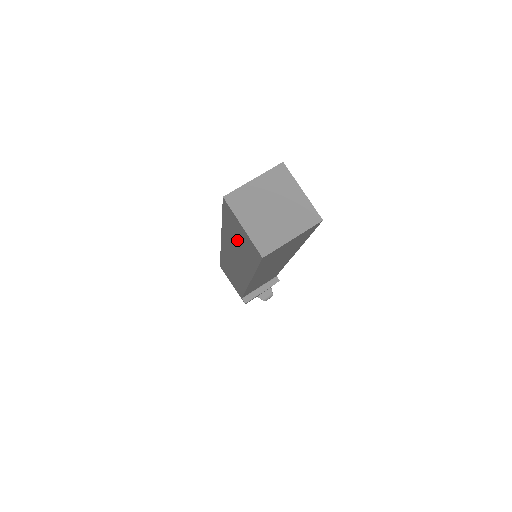
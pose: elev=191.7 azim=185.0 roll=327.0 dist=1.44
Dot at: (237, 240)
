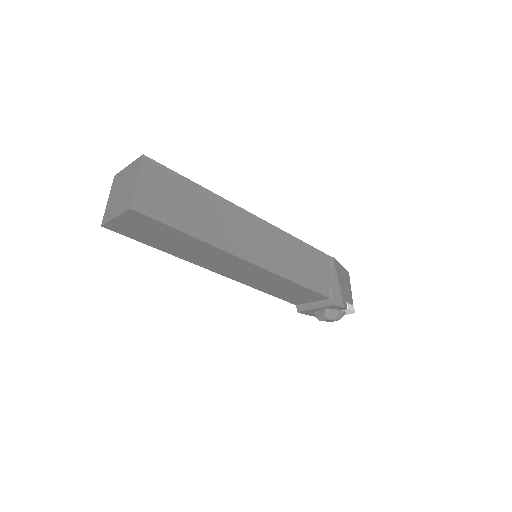
Dot at: occluded
